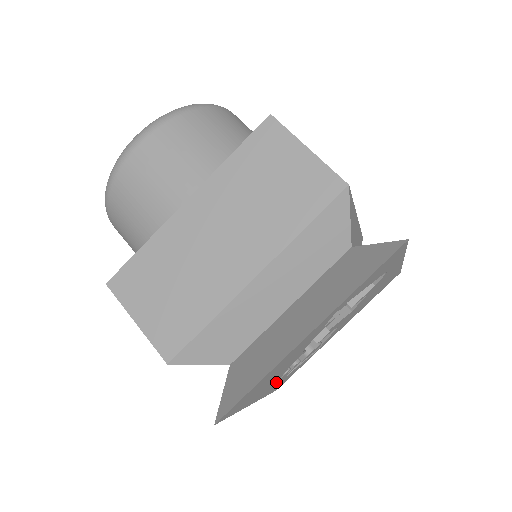
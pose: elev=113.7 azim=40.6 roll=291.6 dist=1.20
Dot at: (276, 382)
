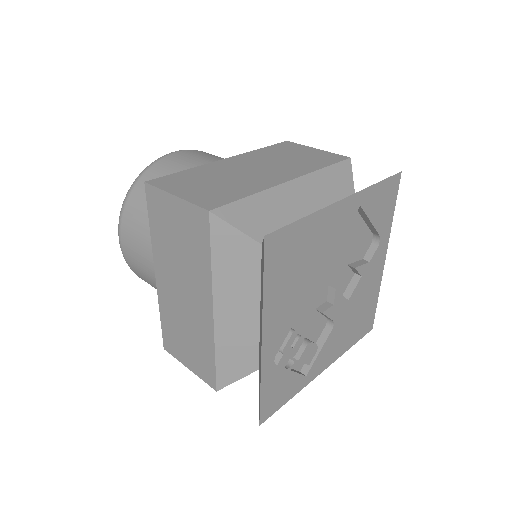
Dot at: (283, 341)
